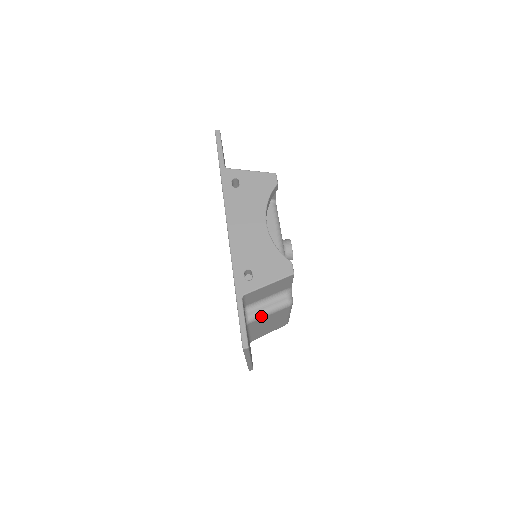
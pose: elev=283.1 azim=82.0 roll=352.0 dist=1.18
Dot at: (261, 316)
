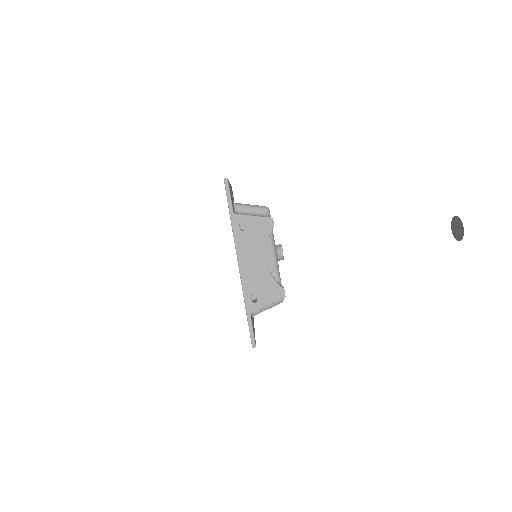
Dot at: (262, 311)
